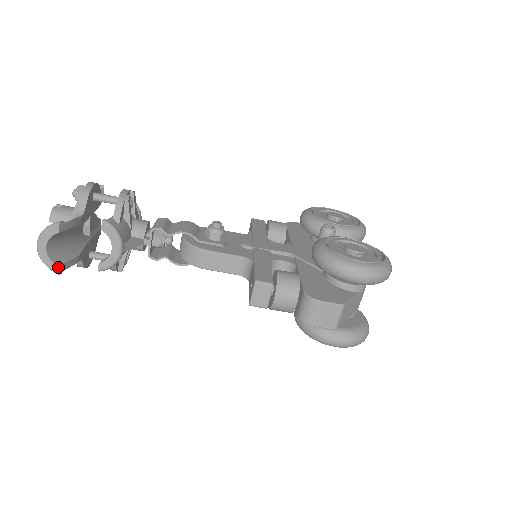
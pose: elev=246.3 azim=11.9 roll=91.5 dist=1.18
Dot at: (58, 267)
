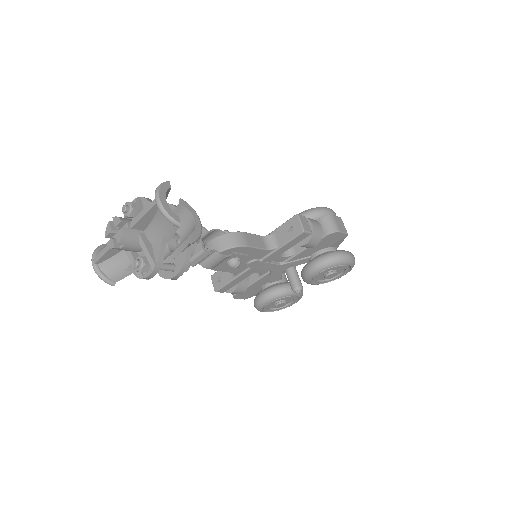
Dot at: (178, 218)
